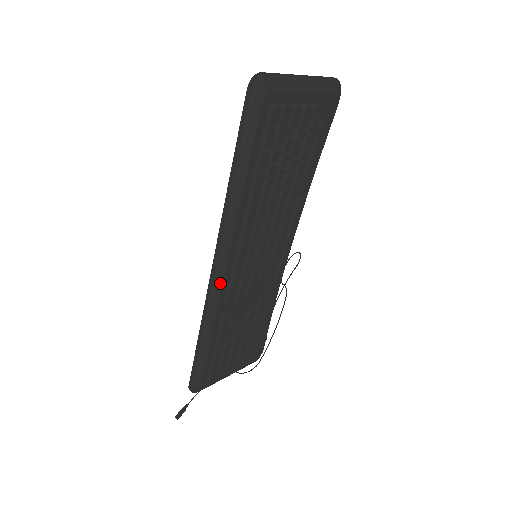
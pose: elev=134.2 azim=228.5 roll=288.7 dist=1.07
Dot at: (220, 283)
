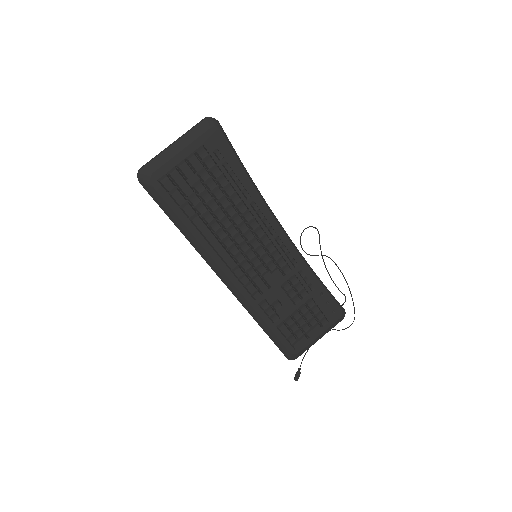
Dot at: (235, 289)
